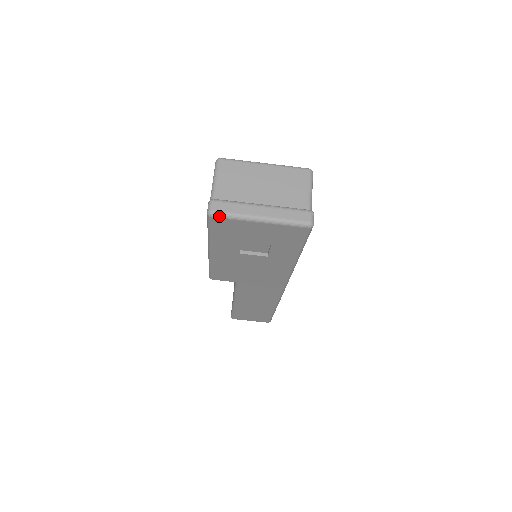
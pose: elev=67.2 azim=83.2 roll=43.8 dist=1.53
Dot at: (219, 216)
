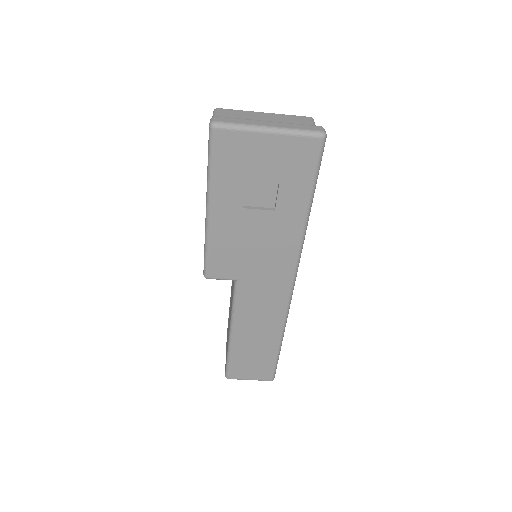
Dot at: (223, 126)
